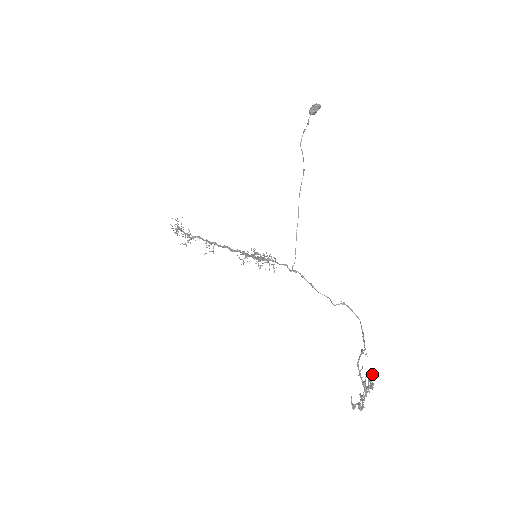
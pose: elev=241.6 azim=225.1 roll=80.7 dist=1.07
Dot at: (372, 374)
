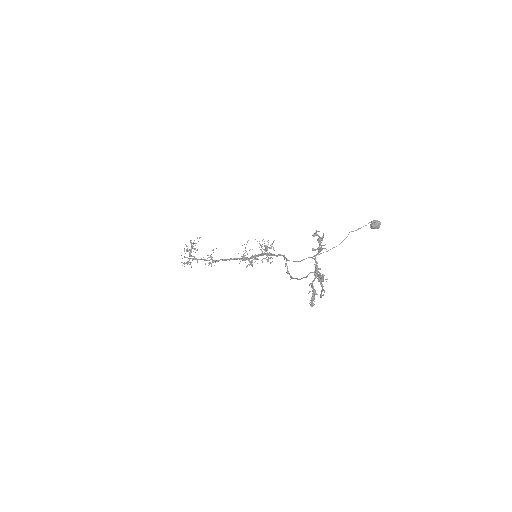
Dot at: occluded
